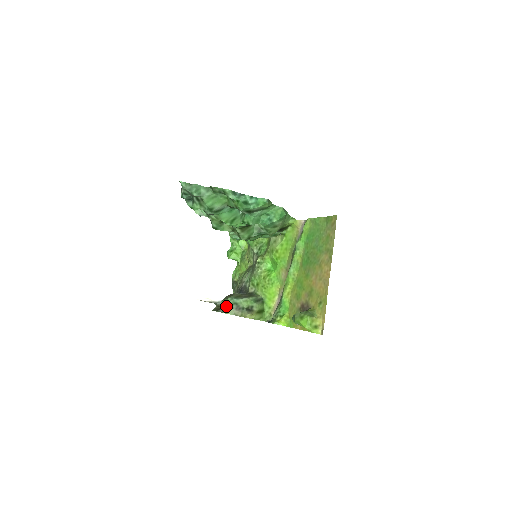
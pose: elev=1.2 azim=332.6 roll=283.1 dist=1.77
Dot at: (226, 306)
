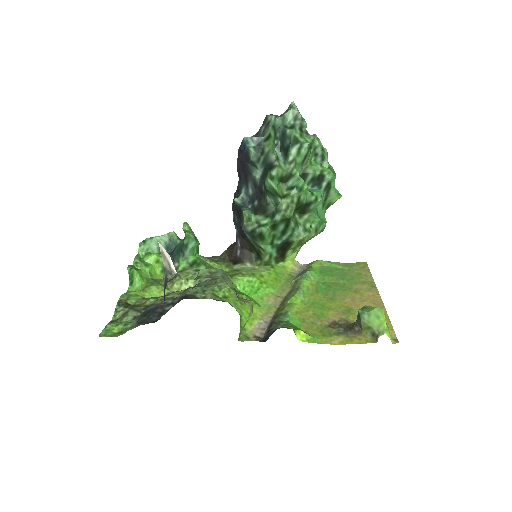
Dot at: (221, 273)
